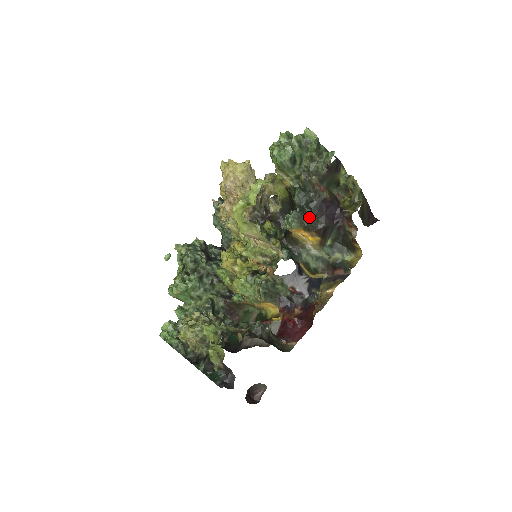
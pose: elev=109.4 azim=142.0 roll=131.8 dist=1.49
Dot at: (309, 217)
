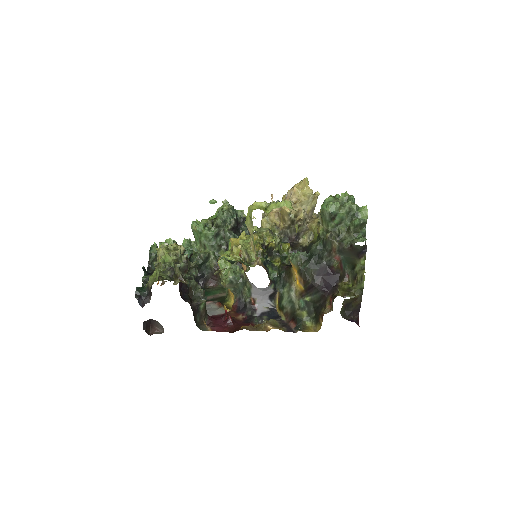
Dot at: (309, 266)
